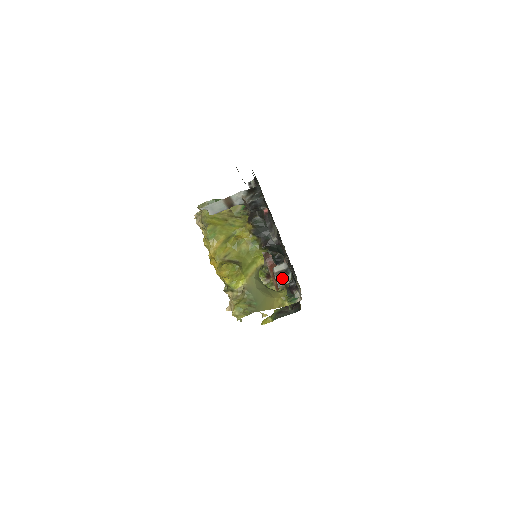
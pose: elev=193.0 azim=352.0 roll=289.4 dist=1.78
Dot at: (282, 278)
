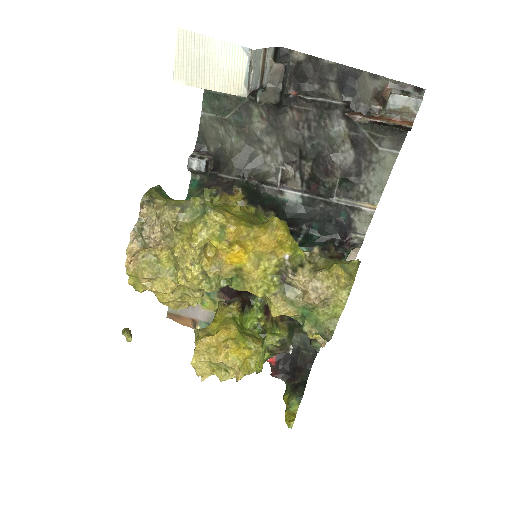
Dot at: (412, 95)
